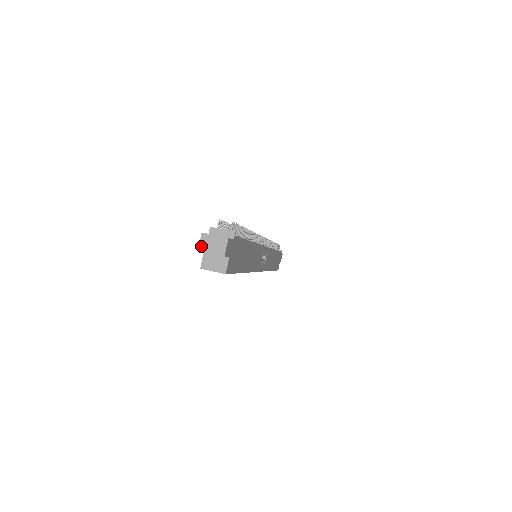
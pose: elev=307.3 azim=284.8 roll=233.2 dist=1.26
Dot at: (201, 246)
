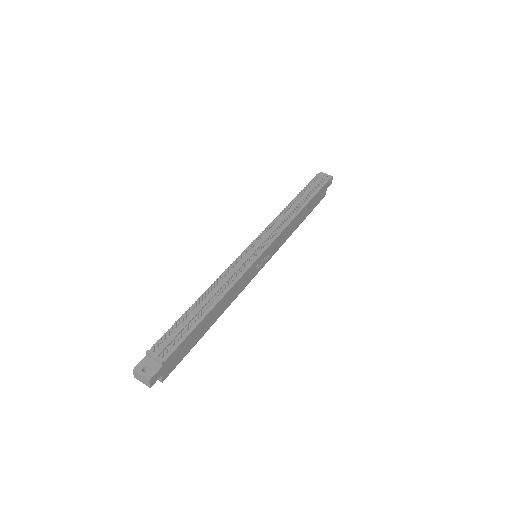
Dot at: (135, 376)
